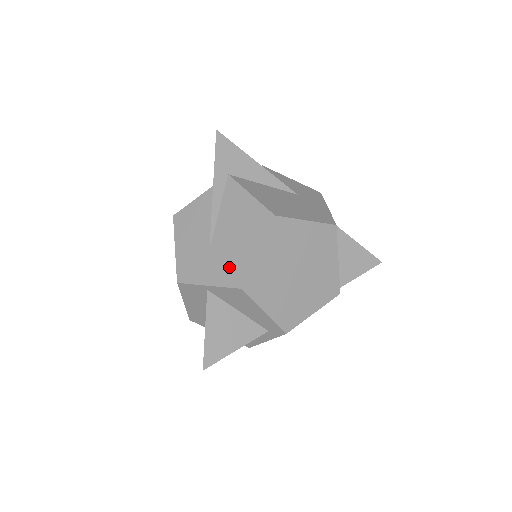
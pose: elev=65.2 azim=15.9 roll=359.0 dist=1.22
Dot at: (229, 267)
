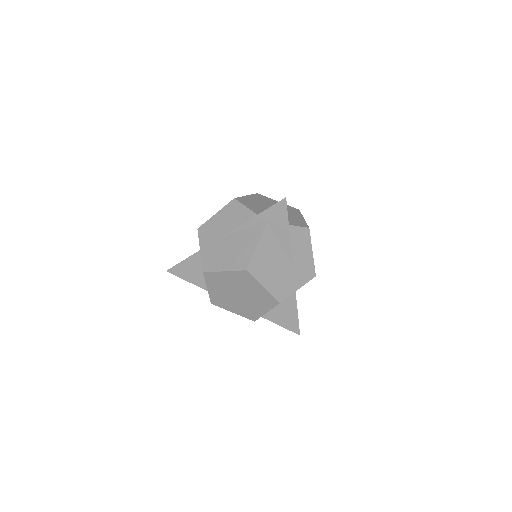
Dot at: (212, 257)
